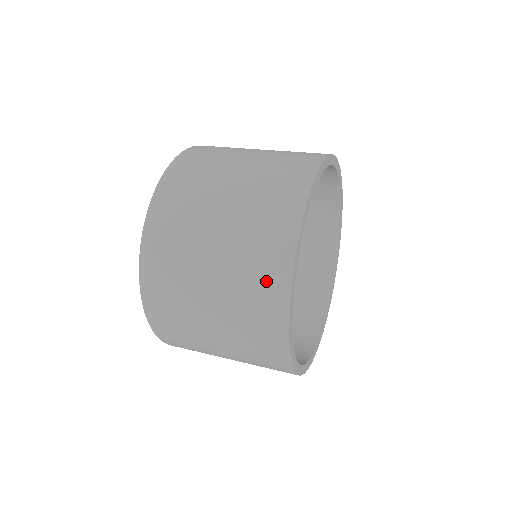
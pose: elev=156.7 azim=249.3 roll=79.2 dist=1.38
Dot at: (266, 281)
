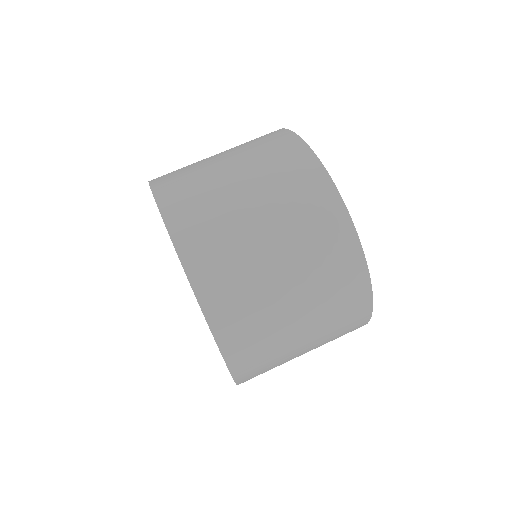
Dot at: (352, 309)
